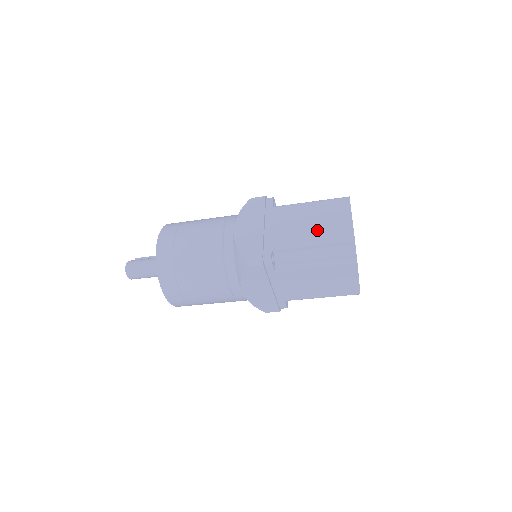
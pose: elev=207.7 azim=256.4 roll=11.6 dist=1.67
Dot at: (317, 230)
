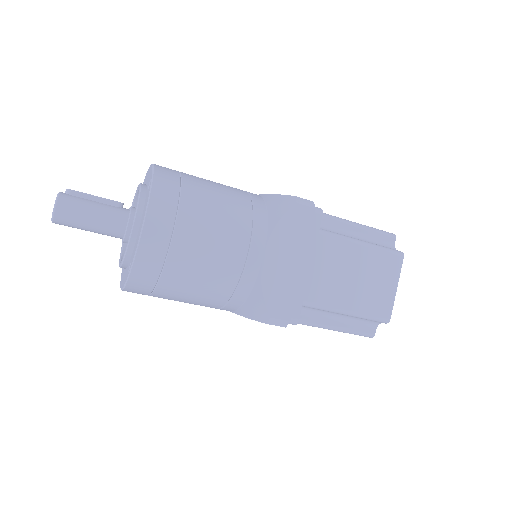
Dot at: (358, 297)
